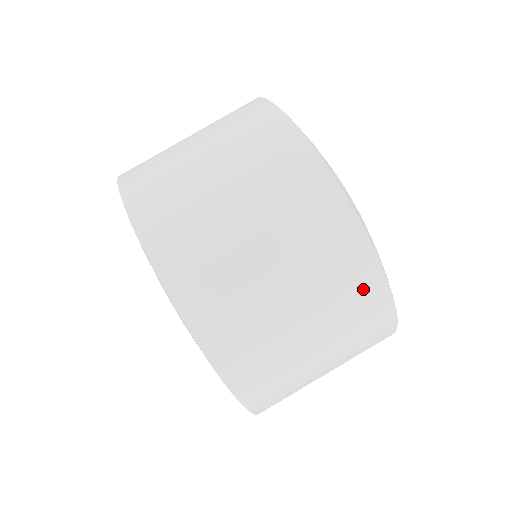
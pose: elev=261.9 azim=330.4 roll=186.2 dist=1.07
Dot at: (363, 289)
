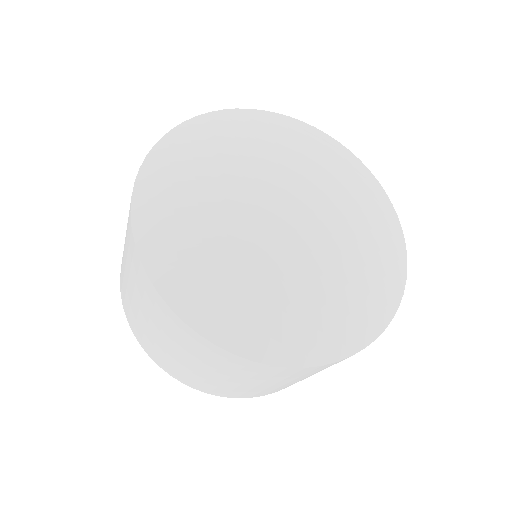
Dot at: (283, 373)
